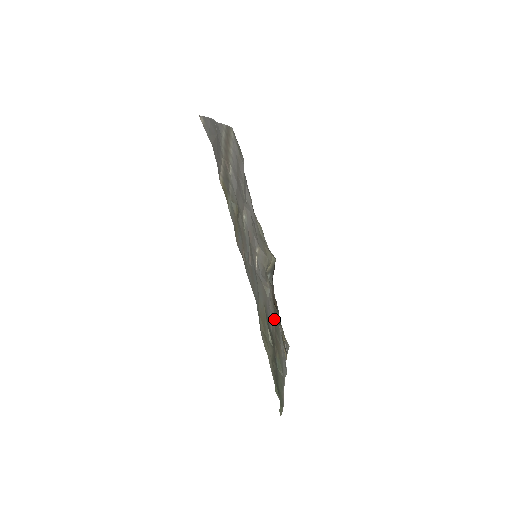
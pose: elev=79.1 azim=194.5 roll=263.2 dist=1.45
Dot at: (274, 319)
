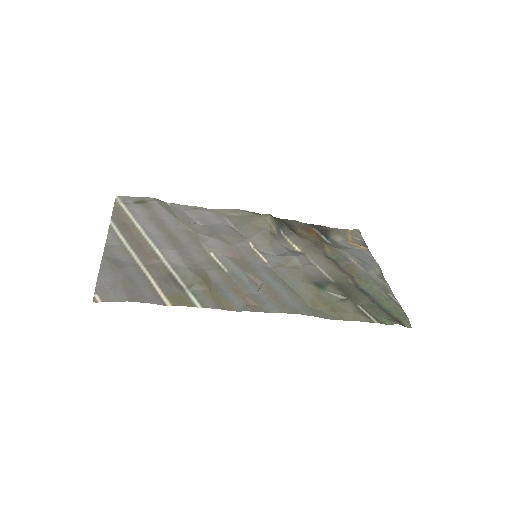
Dot at: (324, 260)
